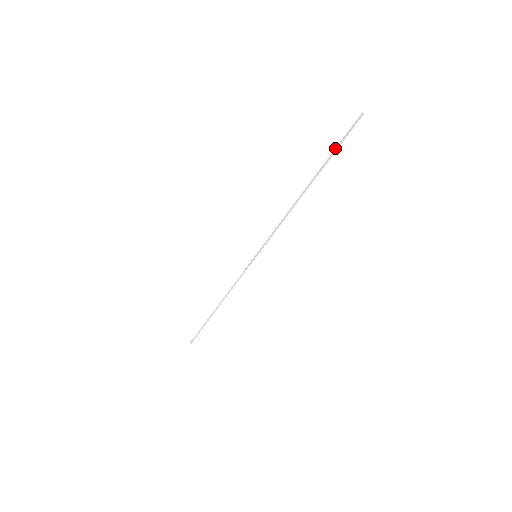
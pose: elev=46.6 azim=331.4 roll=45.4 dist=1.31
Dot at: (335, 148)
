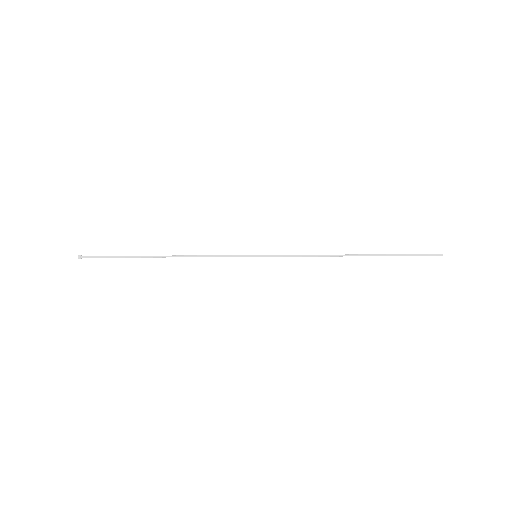
Dot at: occluded
